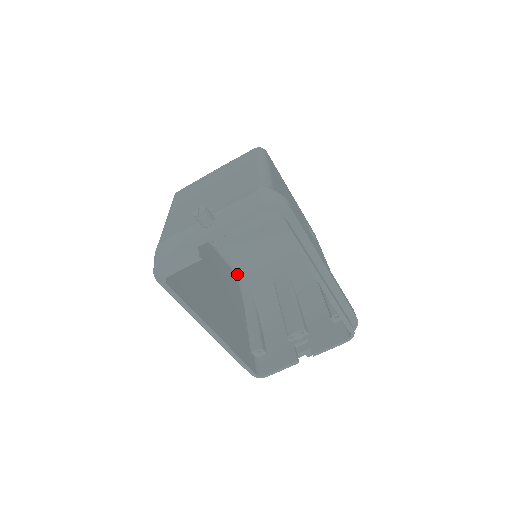
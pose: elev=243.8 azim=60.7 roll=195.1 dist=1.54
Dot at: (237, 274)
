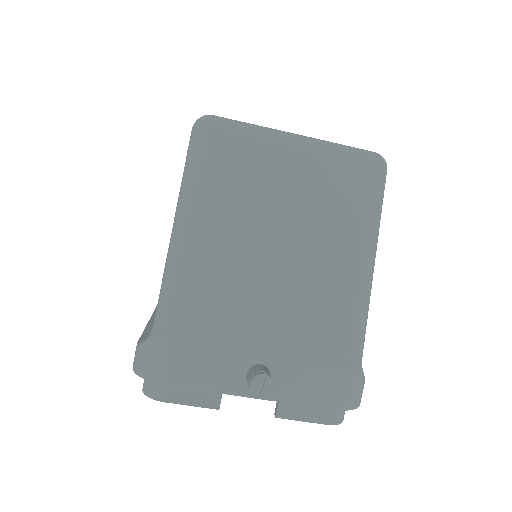
Dot at: occluded
